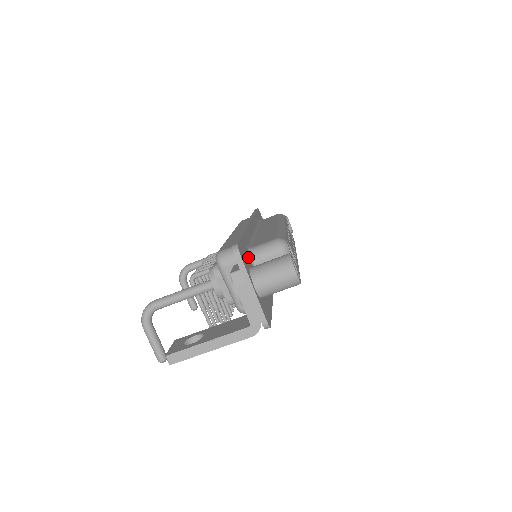
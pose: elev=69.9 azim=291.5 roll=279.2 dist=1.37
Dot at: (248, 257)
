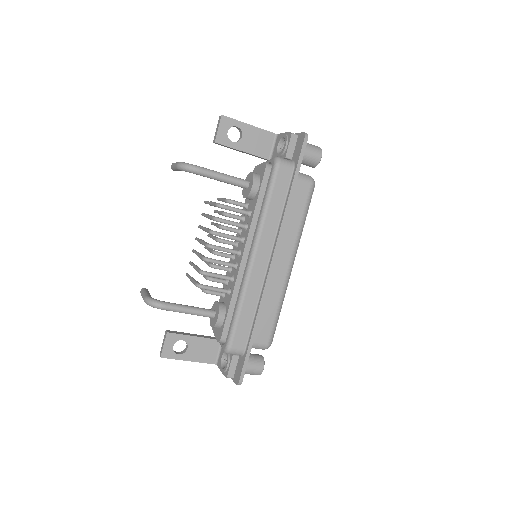
Dot at: occluded
